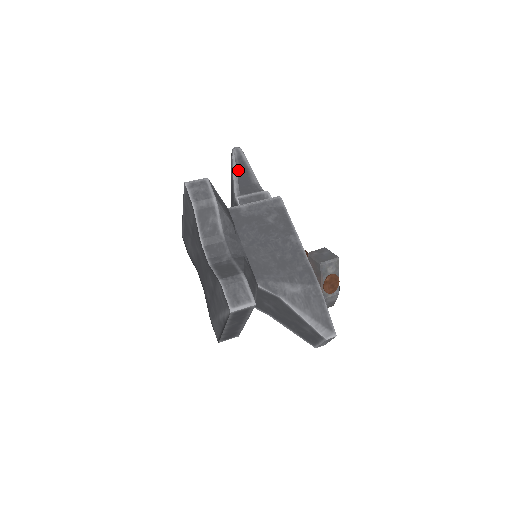
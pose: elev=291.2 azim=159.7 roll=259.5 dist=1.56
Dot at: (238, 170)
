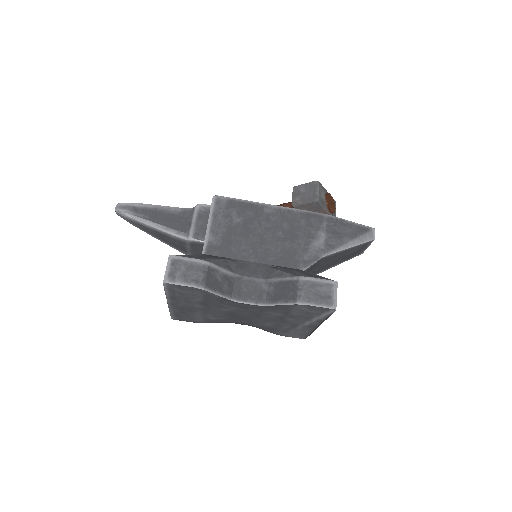
Dot at: (152, 220)
